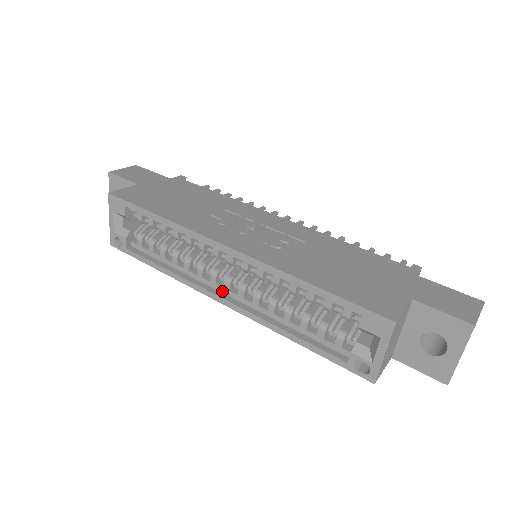
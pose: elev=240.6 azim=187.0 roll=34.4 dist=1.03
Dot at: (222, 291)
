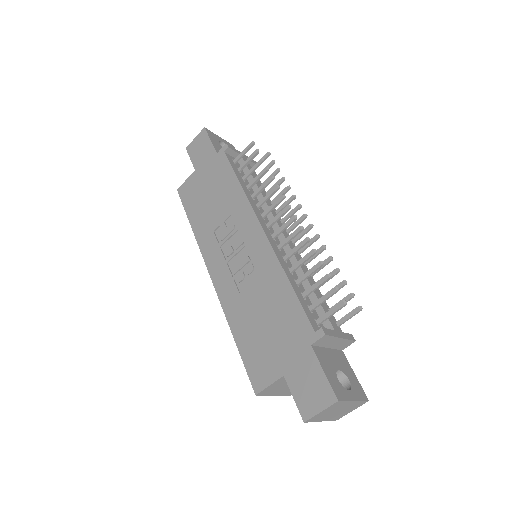
Dot at: occluded
